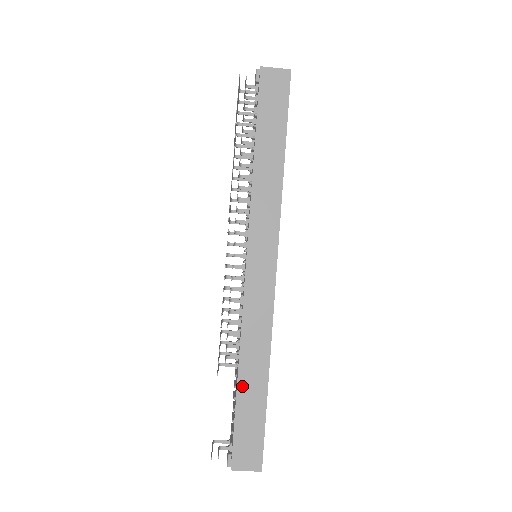
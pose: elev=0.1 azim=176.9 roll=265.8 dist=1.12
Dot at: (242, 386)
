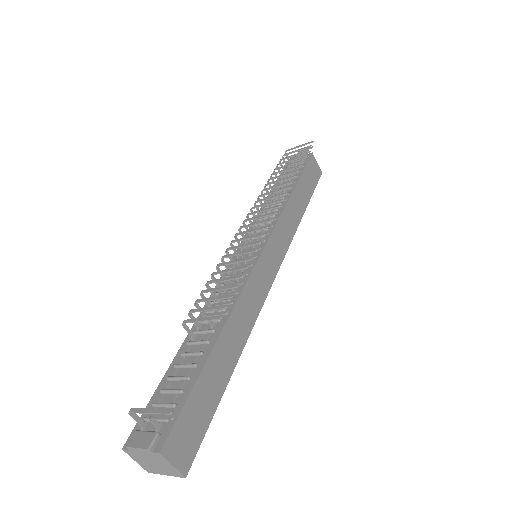
Dot at: (215, 354)
